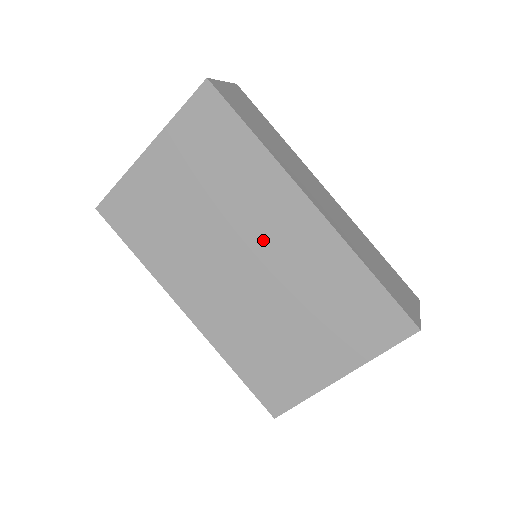
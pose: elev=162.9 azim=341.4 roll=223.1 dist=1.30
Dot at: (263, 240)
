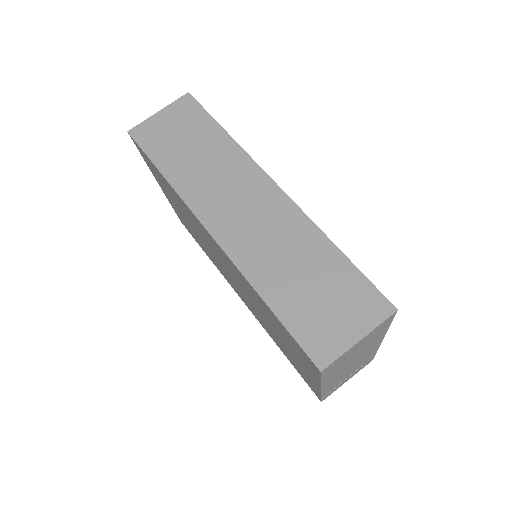
Dot at: (220, 257)
